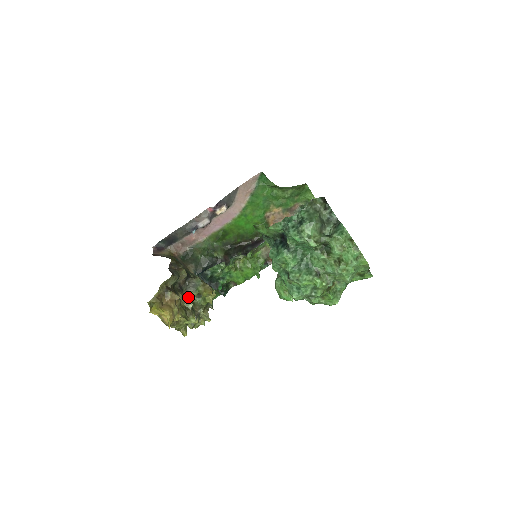
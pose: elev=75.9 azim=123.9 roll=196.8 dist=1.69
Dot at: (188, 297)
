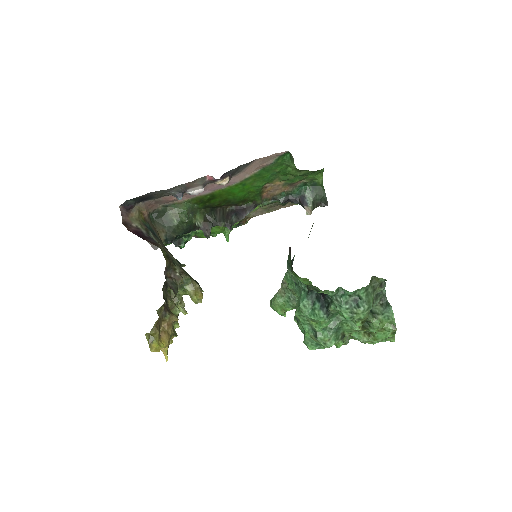
Dot at: occluded
